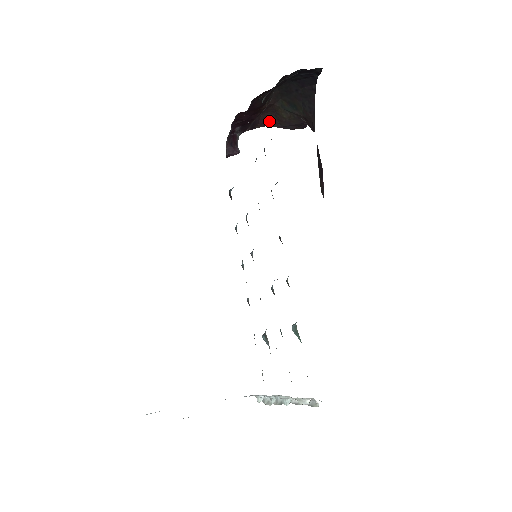
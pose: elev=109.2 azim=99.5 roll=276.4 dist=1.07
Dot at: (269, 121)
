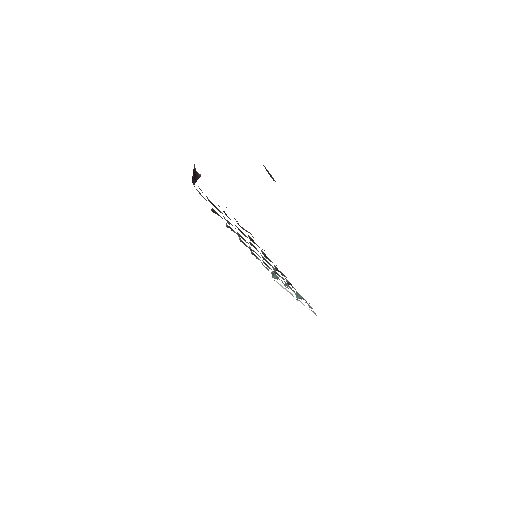
Dot at: occluded
